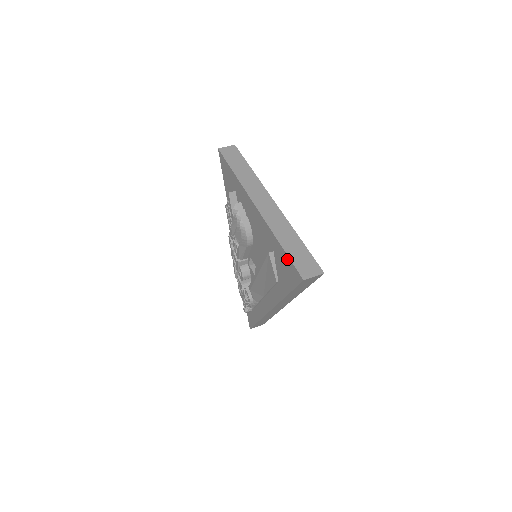
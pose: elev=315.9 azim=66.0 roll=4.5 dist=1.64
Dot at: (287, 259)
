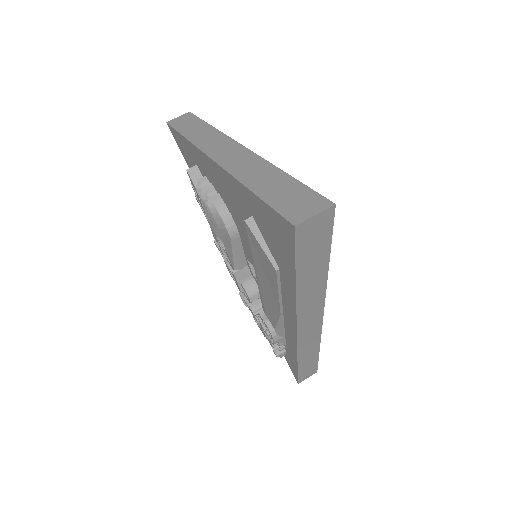
Dot at: (265, 208)
